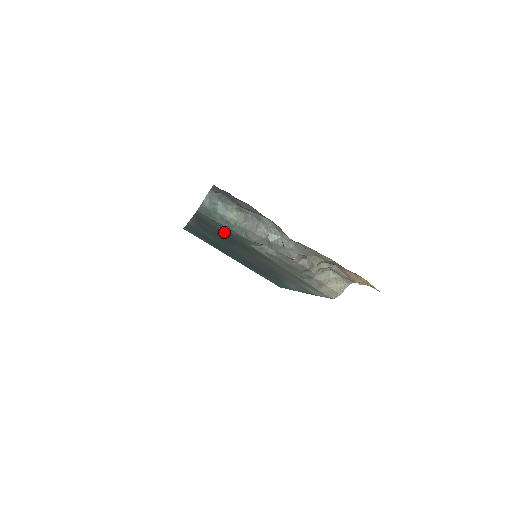
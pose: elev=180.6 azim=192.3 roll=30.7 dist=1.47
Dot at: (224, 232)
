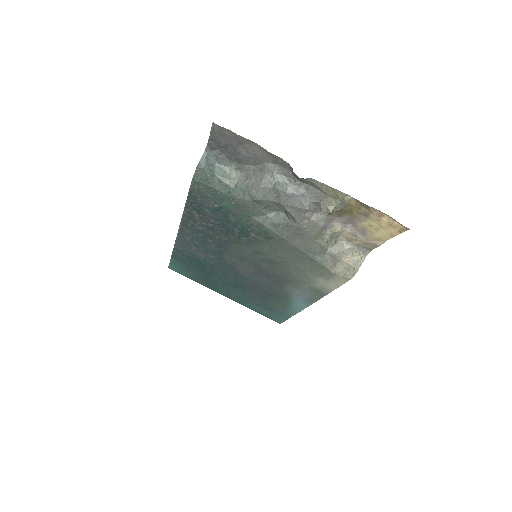
Dot at: (222, 212)
